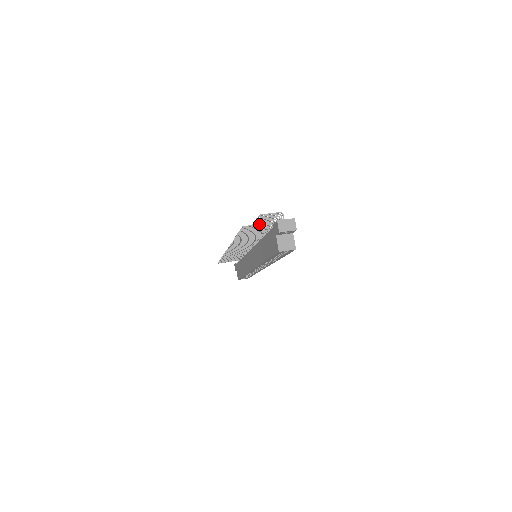
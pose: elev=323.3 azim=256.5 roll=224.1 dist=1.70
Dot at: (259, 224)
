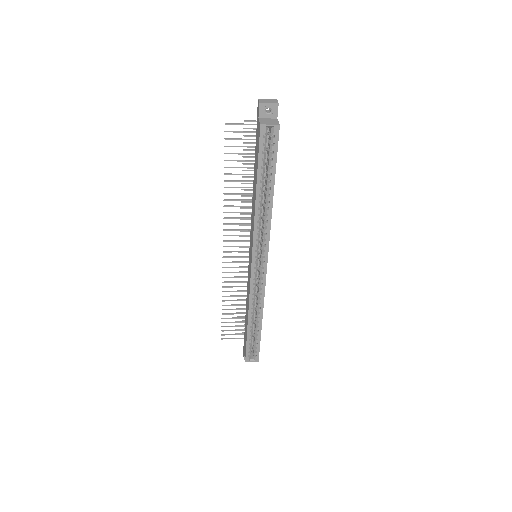
Dot at: (243, 123)
